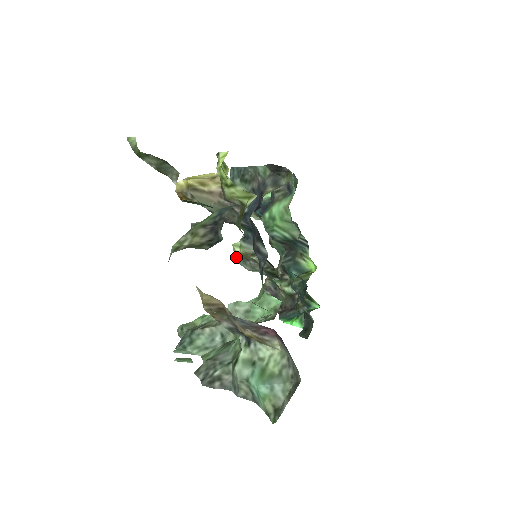
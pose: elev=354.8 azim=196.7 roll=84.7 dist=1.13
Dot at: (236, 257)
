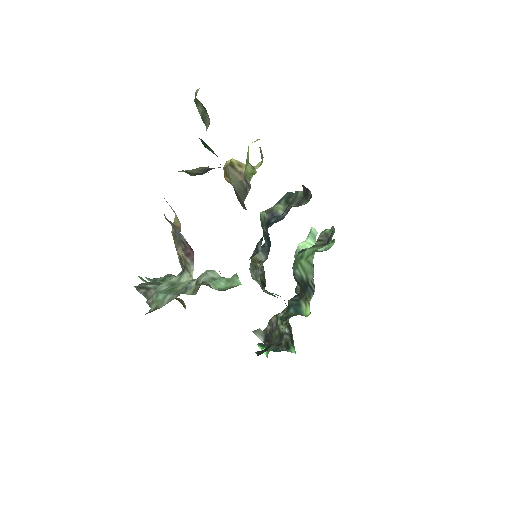
Dot at: (250, 263)
